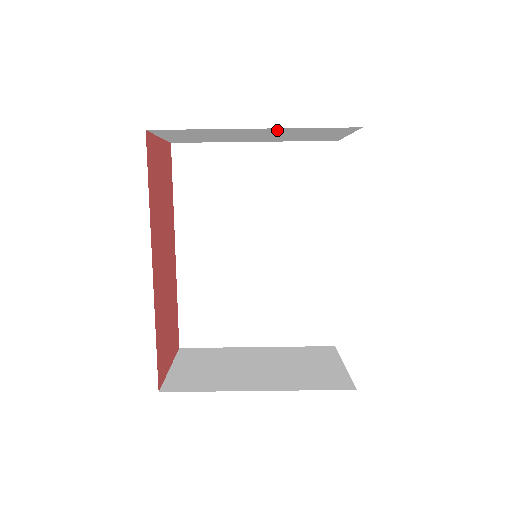
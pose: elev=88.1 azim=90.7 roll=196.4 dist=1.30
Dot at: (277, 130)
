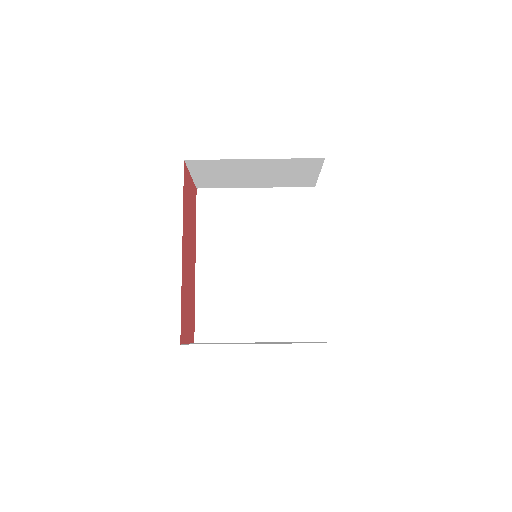
Dot at: (270, 163)
